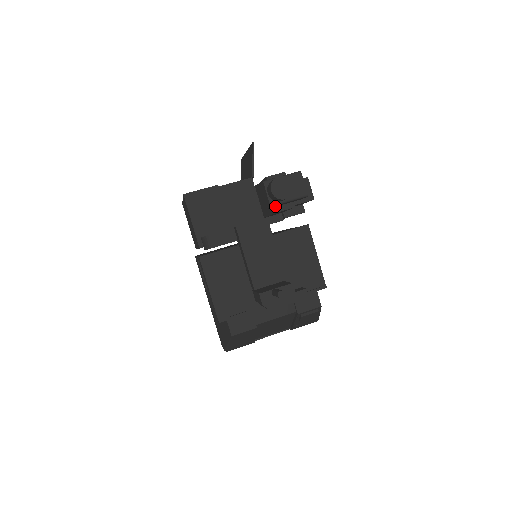
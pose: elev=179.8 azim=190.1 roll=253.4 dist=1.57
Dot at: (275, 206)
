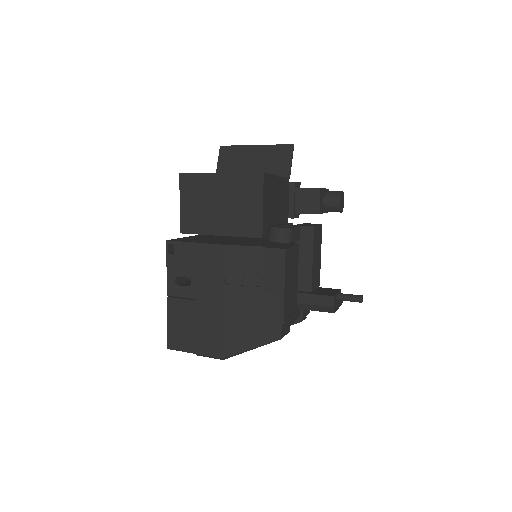
Dot at: occluded
